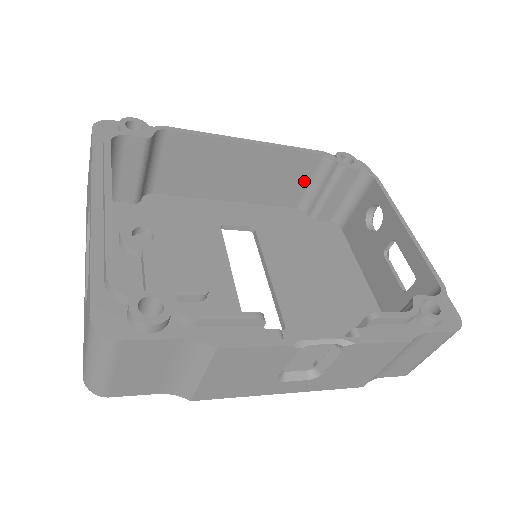
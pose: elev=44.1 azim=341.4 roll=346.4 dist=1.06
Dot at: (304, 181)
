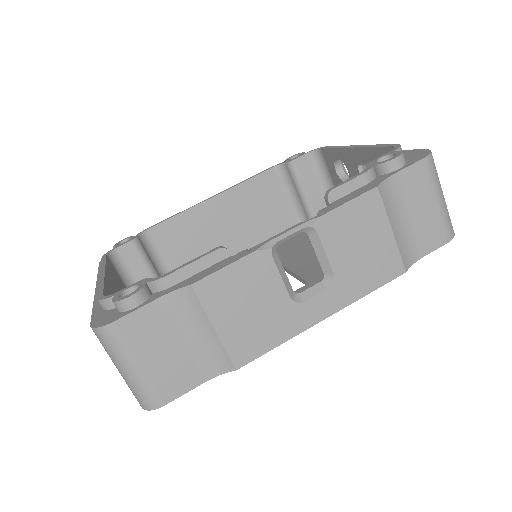
Dot at: (280, 198)
